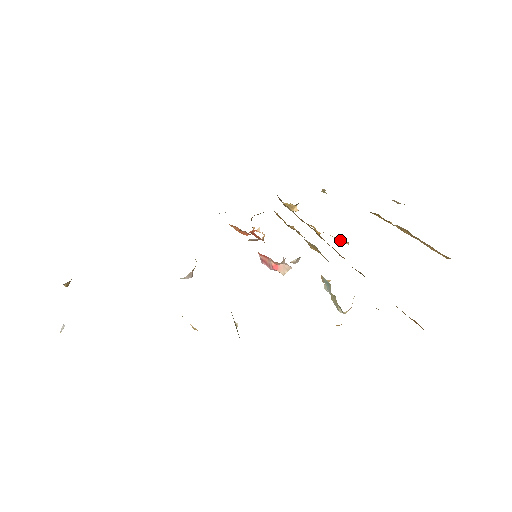
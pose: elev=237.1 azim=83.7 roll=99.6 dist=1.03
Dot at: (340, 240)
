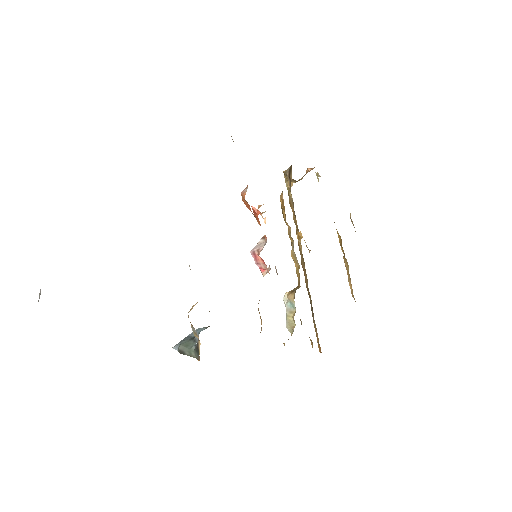
Dot at: (308, 249)
